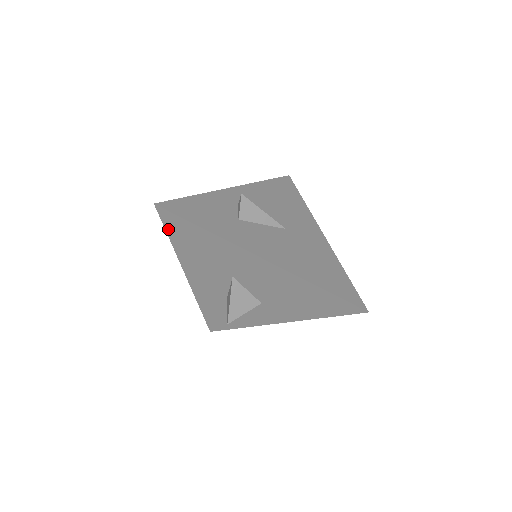
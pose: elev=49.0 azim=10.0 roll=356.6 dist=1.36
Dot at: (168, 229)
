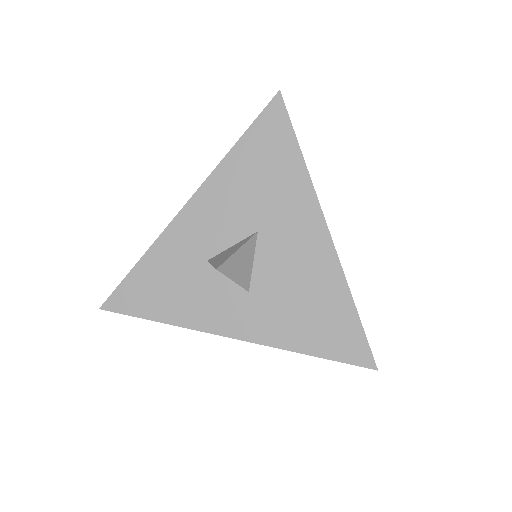
Dot at: (255, 126)
